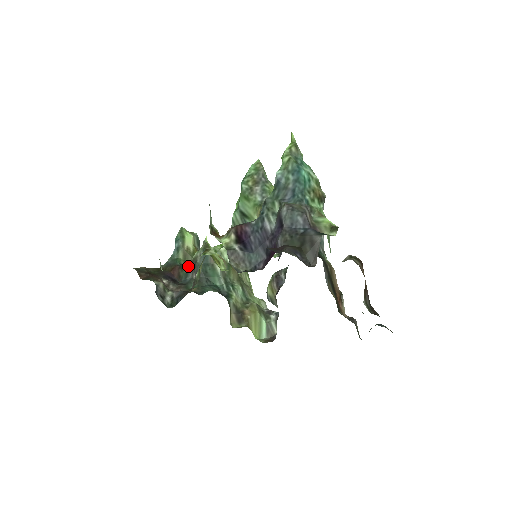
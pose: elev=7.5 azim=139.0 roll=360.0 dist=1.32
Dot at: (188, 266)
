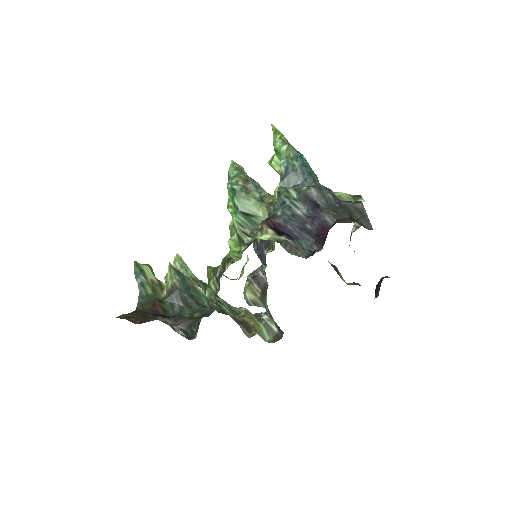
Dot at: (169, 296)
